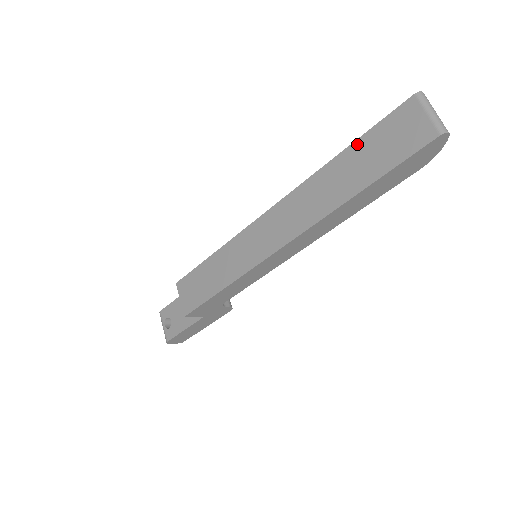
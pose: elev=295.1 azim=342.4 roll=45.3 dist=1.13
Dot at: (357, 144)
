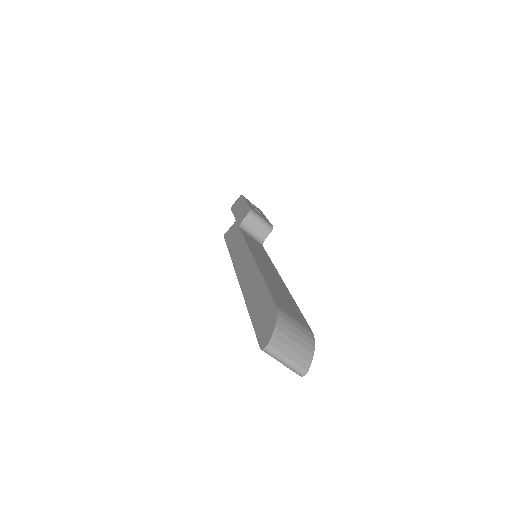
Dot at: occluded
